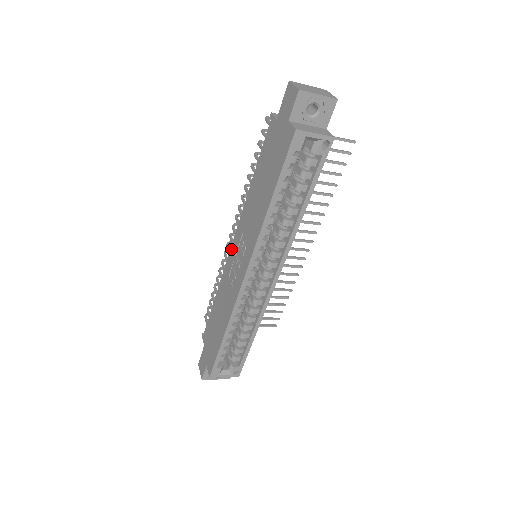
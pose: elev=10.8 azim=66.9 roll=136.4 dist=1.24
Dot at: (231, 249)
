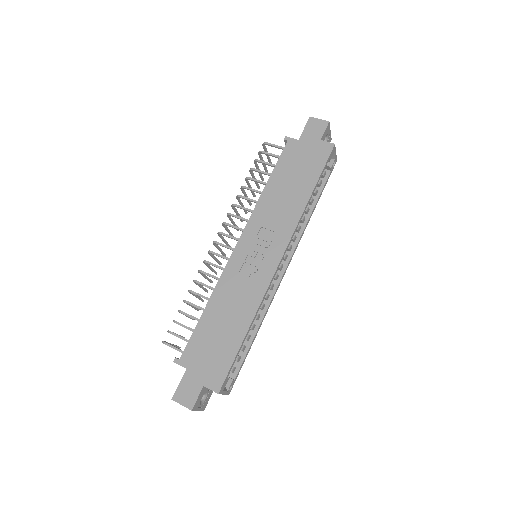
Dot at: (237, 248)
